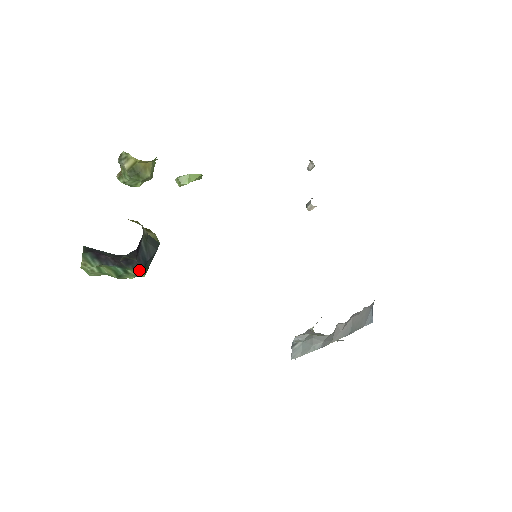
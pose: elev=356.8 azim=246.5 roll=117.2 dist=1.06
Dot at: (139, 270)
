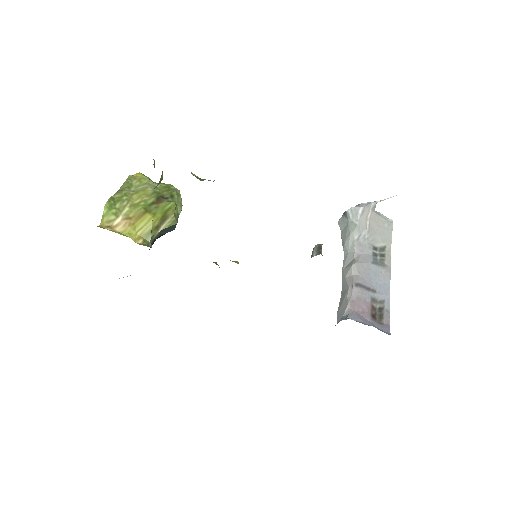
Dot at: occluded
